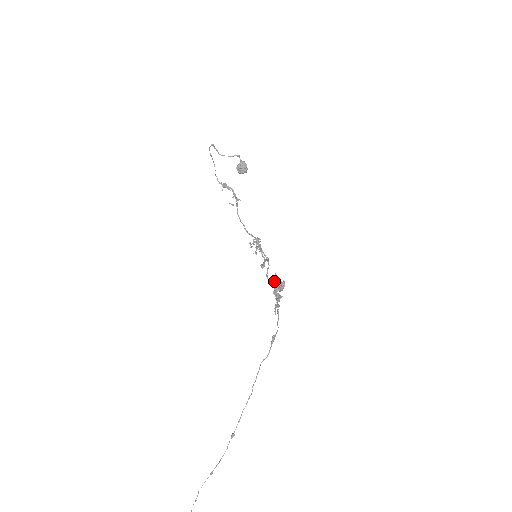
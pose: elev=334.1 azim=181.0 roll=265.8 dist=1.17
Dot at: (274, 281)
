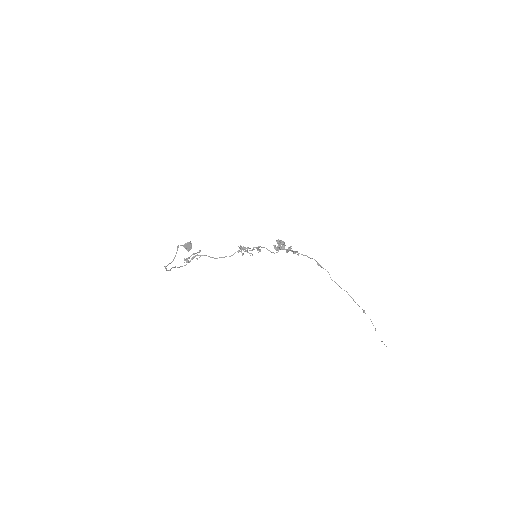
Dot at: (279, 249)
